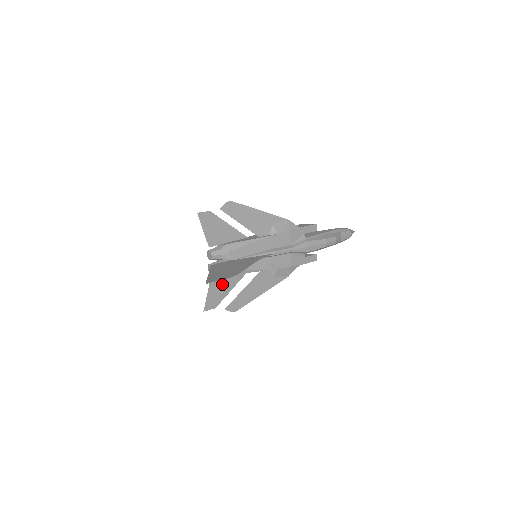
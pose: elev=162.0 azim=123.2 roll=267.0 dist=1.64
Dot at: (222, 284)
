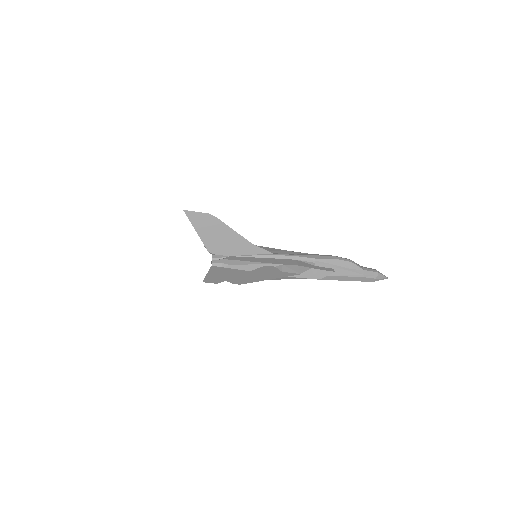
Dot at: (224, 272)
